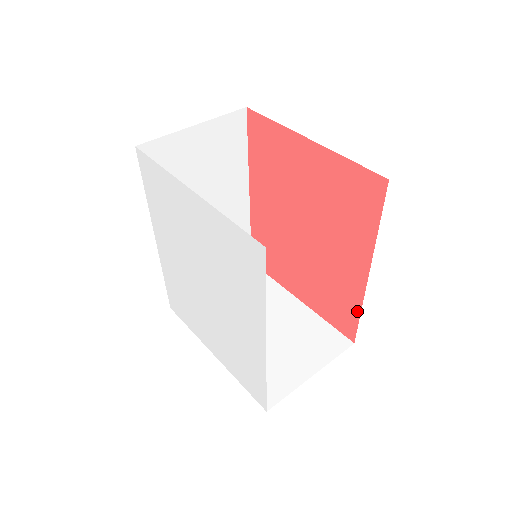
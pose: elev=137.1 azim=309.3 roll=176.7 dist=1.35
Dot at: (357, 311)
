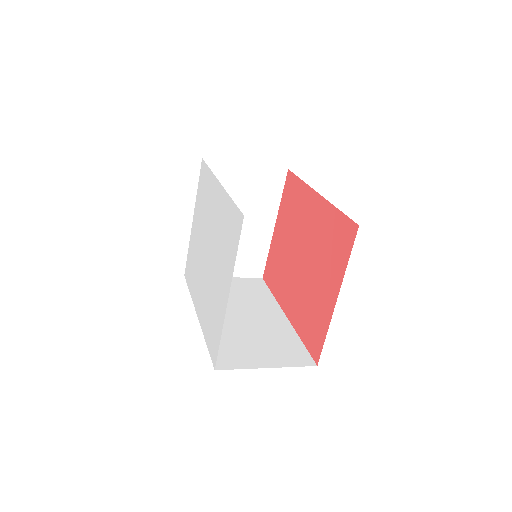
Dot at: (337, 213)
